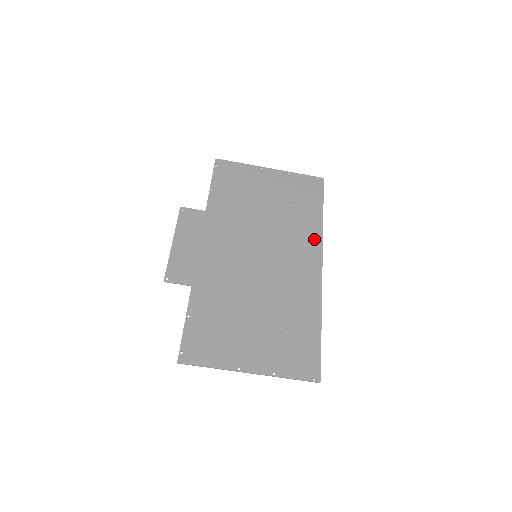
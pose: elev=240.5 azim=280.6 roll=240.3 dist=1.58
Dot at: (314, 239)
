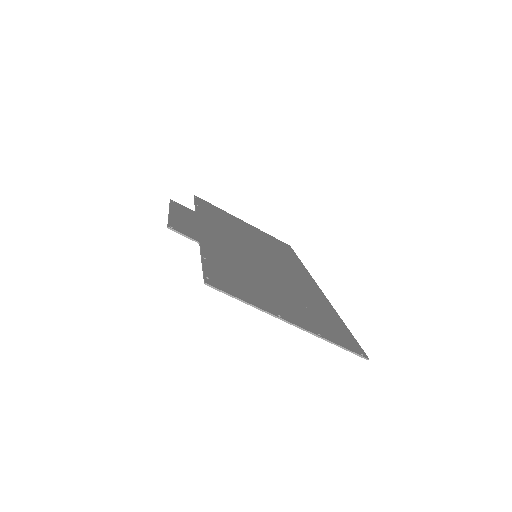
Dot at: (302, 270)
